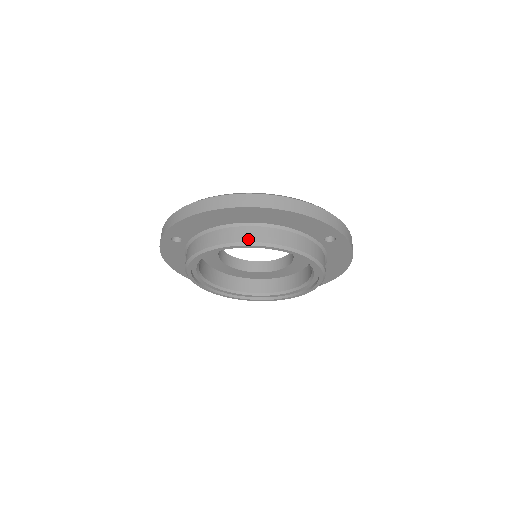
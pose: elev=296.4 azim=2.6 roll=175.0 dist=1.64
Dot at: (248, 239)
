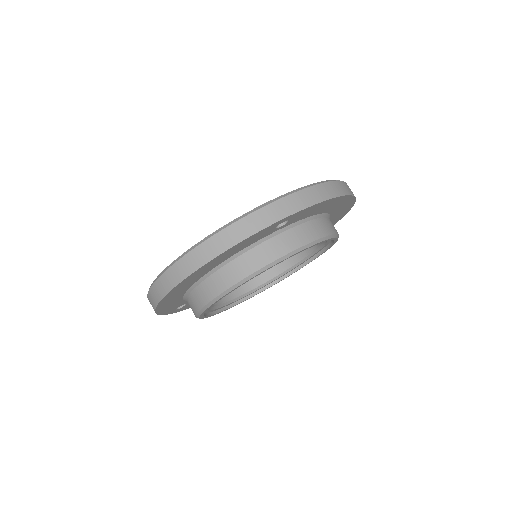
Dot at: (208, 298)
